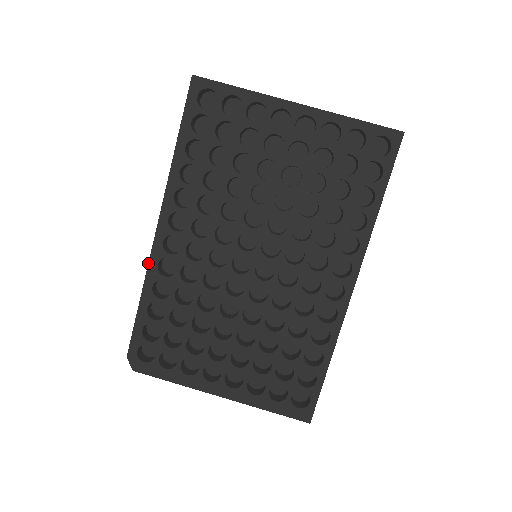
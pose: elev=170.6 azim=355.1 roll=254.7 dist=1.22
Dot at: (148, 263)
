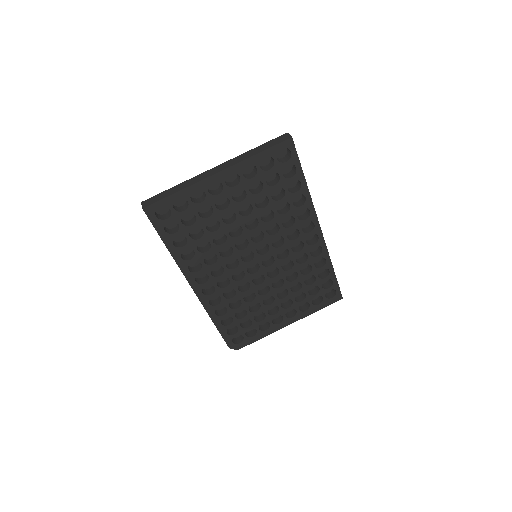
Dot at: occluded
